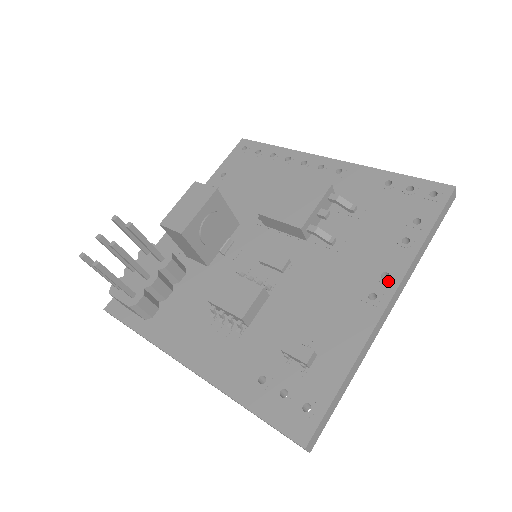
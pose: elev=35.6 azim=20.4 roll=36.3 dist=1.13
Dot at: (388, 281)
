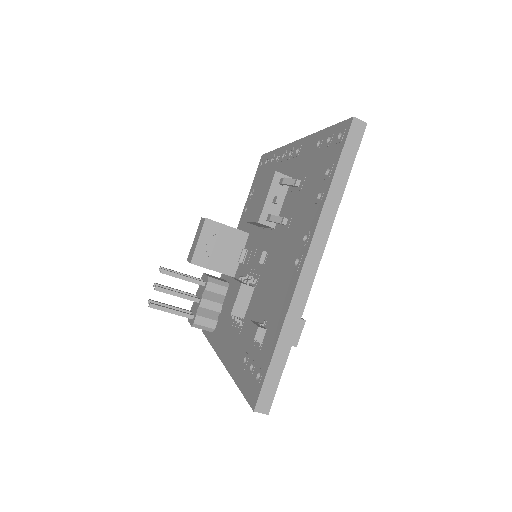
Dot at: (305, 242)
